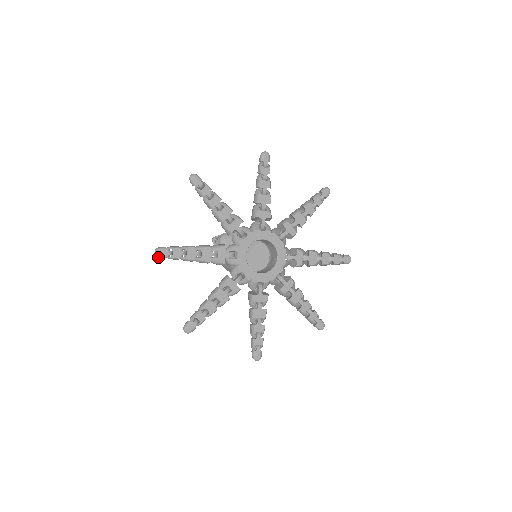
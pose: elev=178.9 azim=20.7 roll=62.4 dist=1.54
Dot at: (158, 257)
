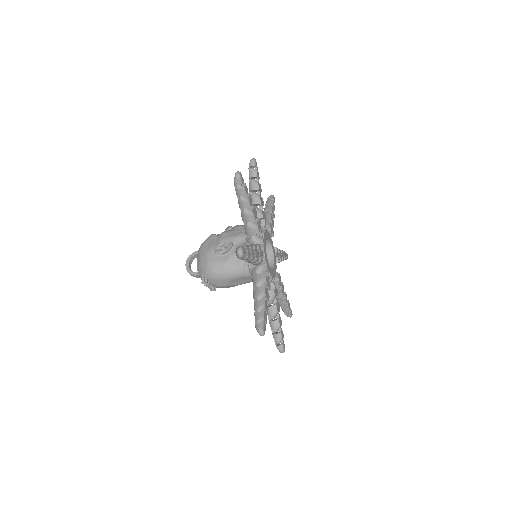
Dot at: (252, 160)
